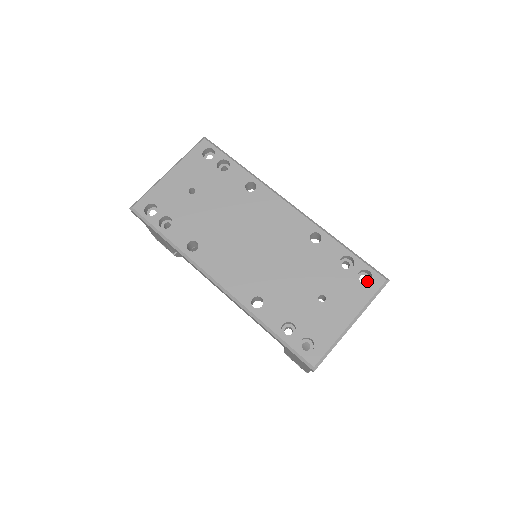
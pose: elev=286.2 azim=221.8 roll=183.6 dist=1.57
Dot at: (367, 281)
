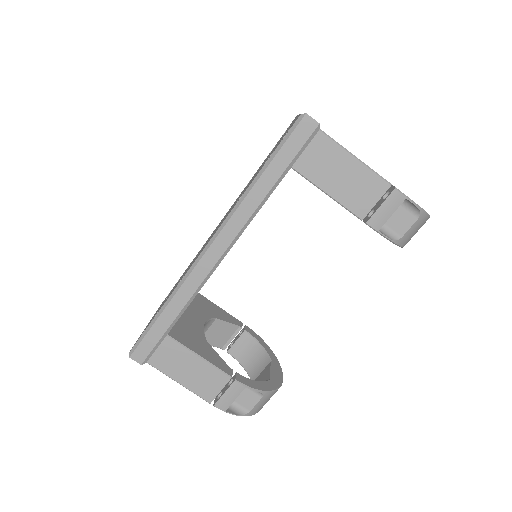
Dot at: occluded
